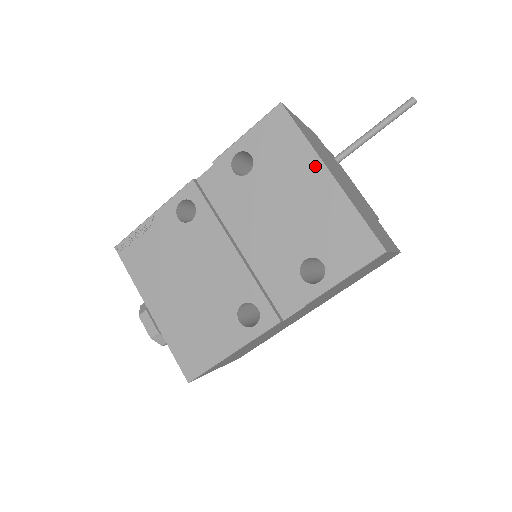
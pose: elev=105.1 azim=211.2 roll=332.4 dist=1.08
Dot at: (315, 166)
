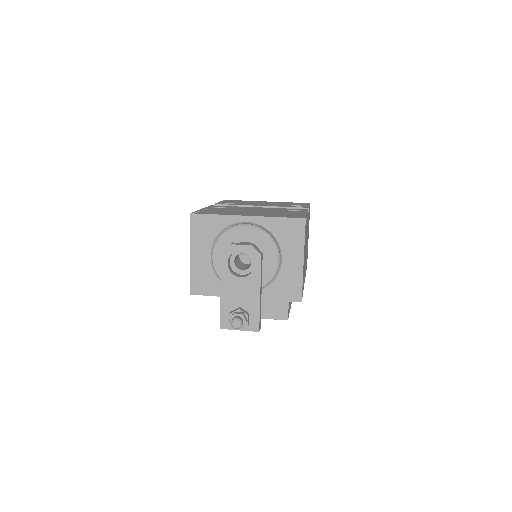
Dot at: (259, 201)
